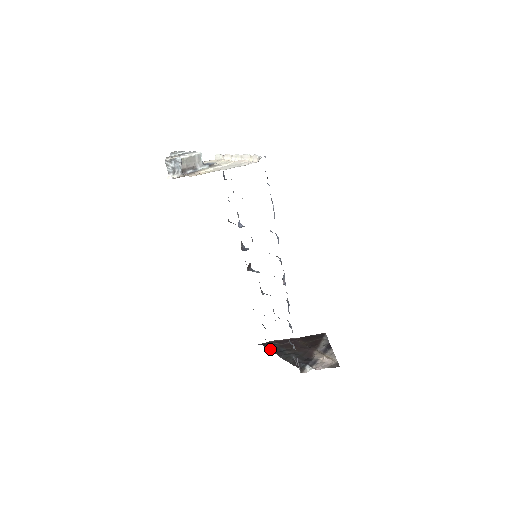
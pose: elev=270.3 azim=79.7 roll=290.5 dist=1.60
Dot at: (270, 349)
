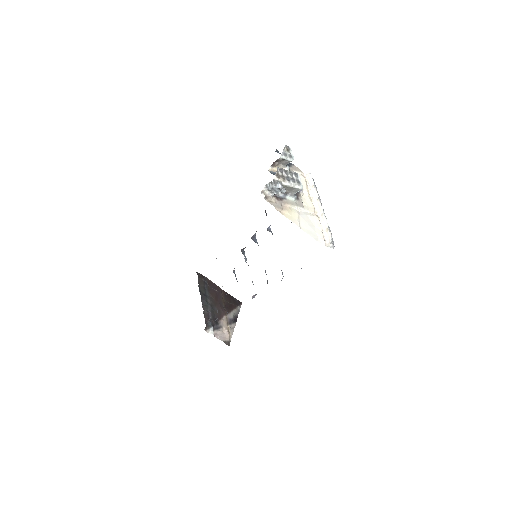
Dot at: (200, 286)
